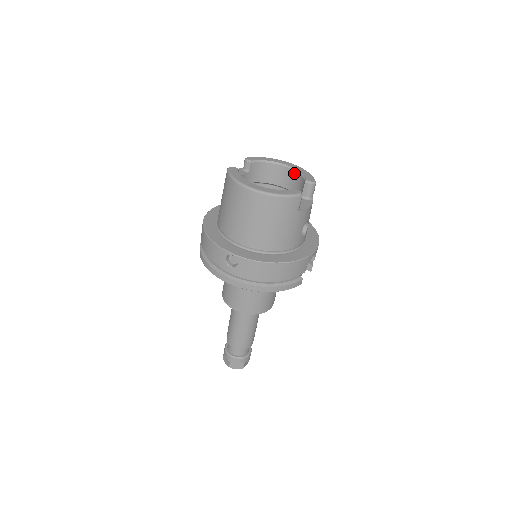
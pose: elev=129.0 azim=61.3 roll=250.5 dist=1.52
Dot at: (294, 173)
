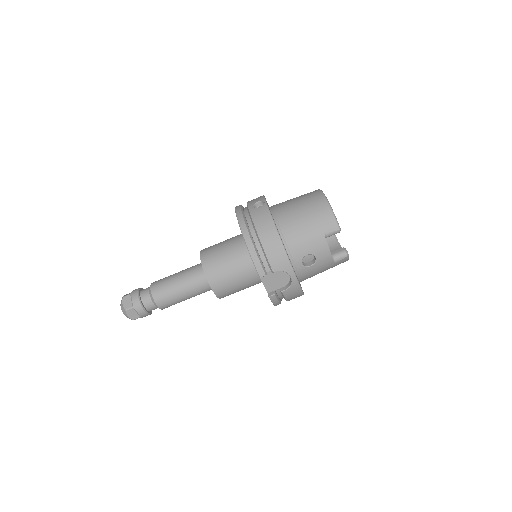
Dot at: occluded
